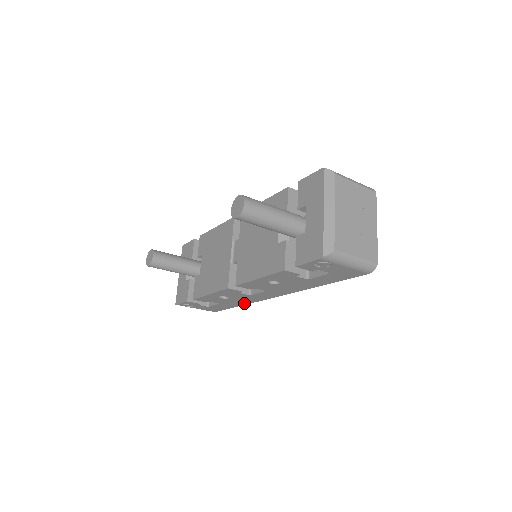
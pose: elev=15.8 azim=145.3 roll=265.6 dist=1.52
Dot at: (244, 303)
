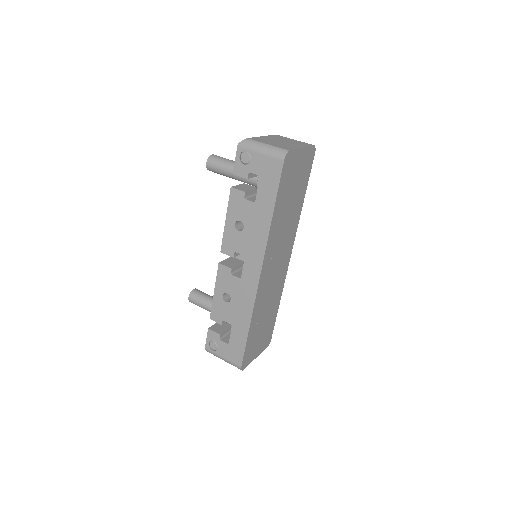
Dot at: (248, 314)
